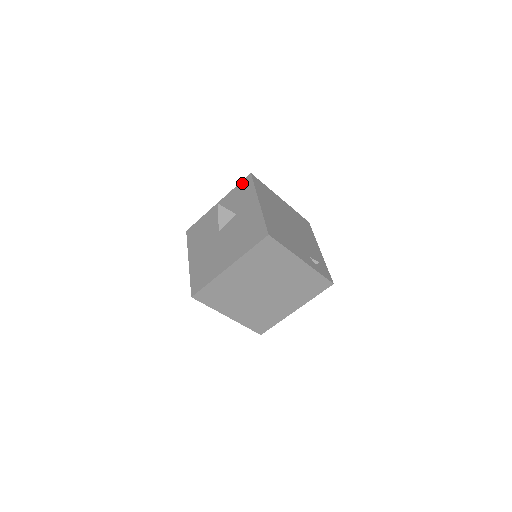
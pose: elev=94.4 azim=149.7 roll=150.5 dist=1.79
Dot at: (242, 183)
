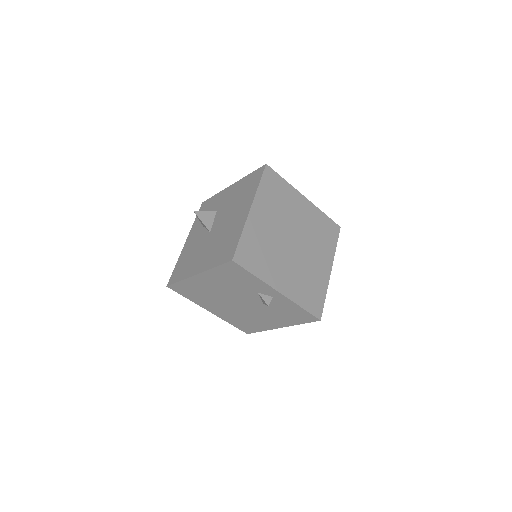
Dot at: occluded
